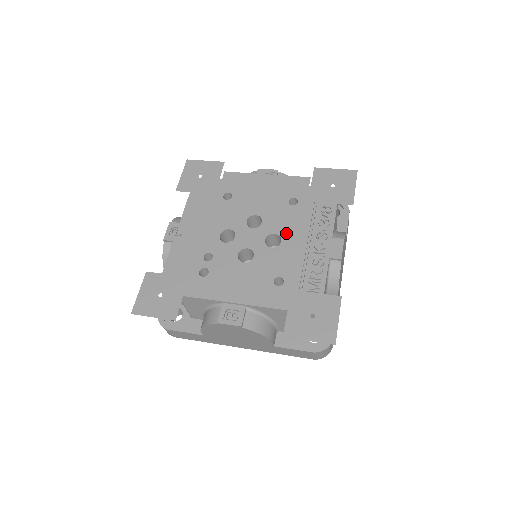
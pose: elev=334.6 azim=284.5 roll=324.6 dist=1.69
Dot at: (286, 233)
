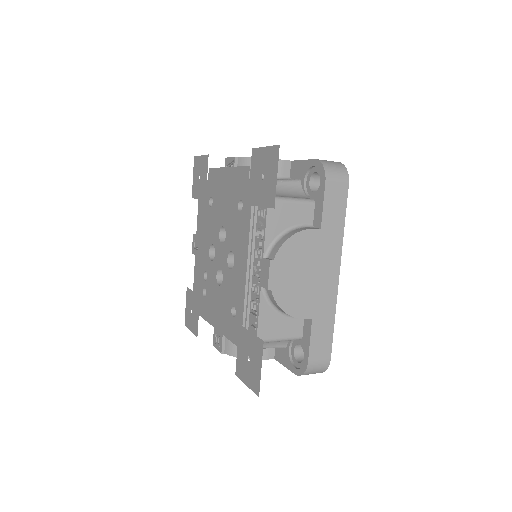
Dot at: (236, 251)
